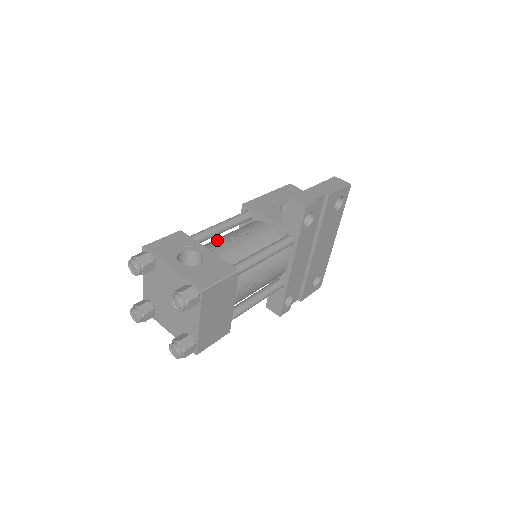
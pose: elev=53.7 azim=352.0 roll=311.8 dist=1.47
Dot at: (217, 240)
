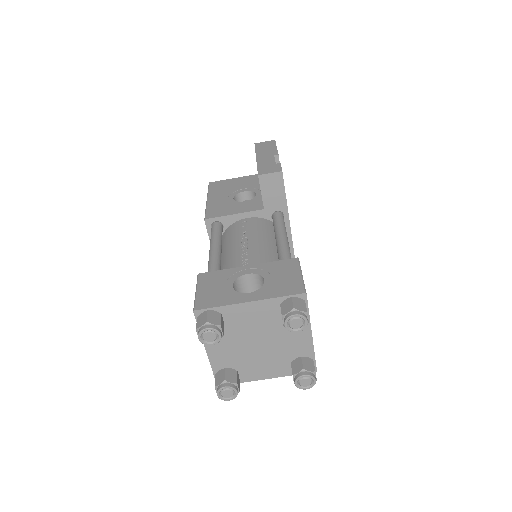
Dot at: (231, 260)
